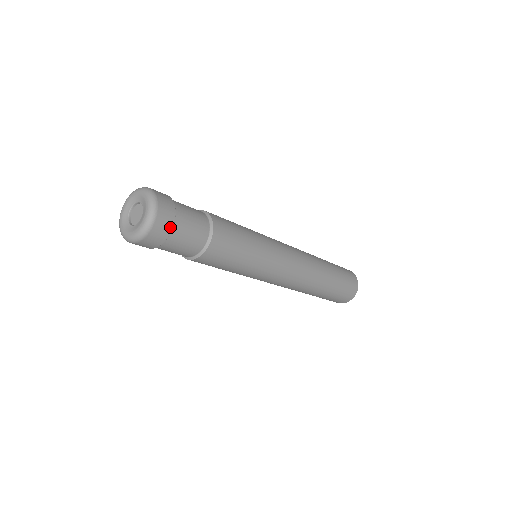
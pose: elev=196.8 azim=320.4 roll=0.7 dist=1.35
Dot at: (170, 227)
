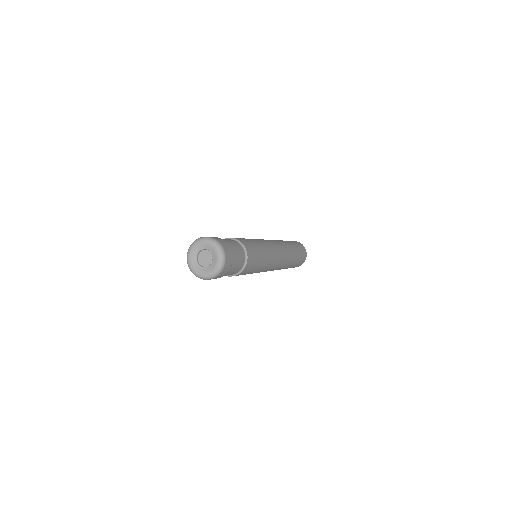
Dot at: (230, 250)
